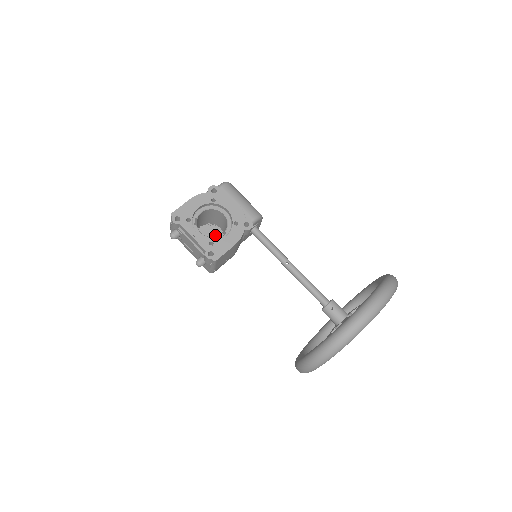
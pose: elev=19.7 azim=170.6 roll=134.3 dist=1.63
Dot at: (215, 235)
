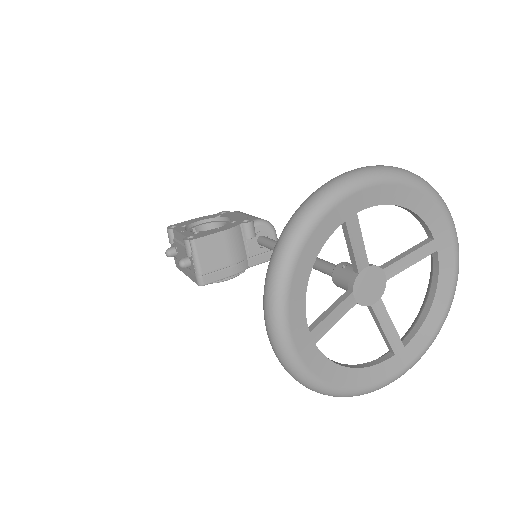
Dot at: occluded
